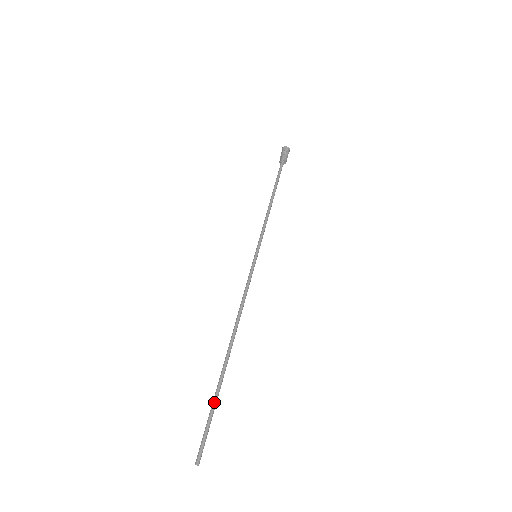
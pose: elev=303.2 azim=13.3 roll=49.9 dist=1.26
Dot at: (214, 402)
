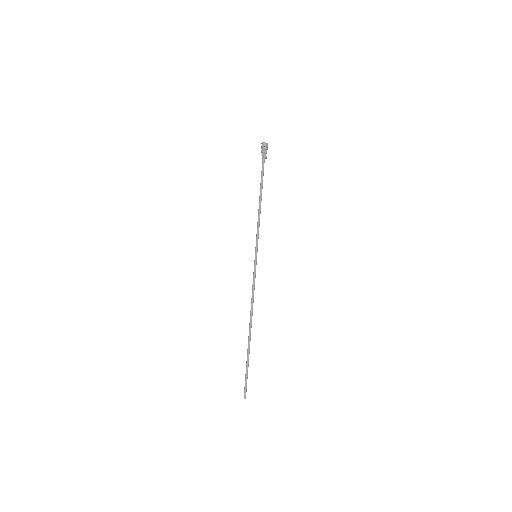
Dot at: (247, 364)
